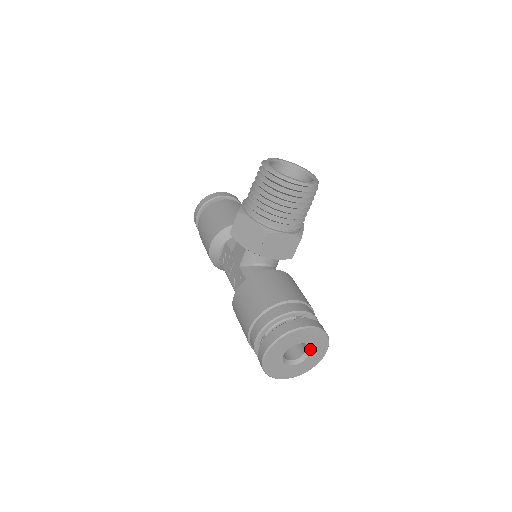
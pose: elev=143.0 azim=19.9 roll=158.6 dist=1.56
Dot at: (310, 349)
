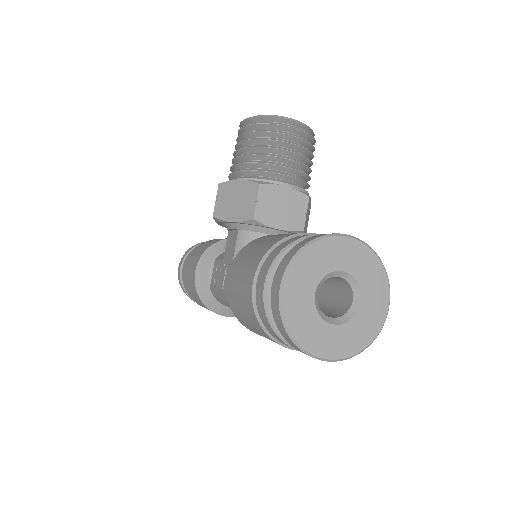
Dot at: (359, 289)
